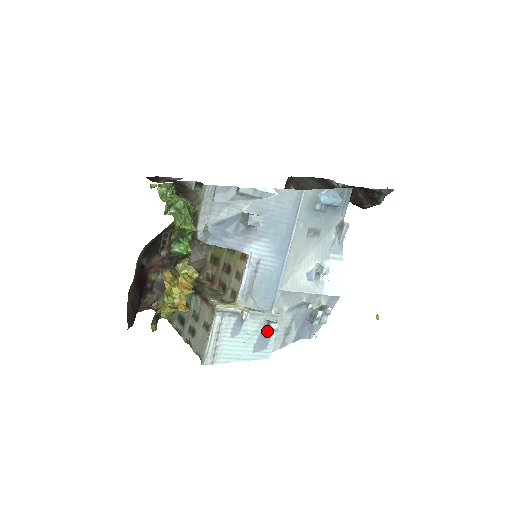
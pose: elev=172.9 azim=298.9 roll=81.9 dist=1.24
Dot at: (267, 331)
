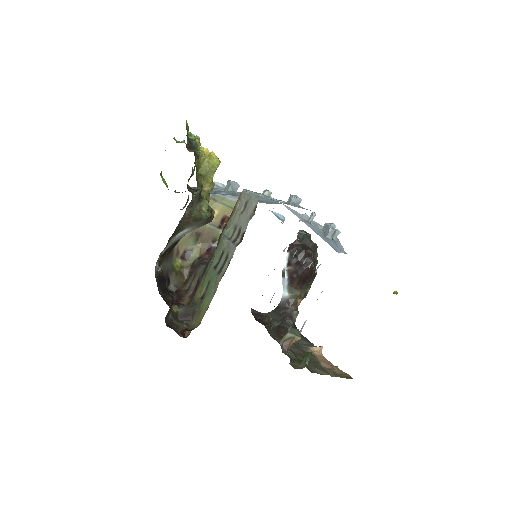
Dot at: (294, 204)
